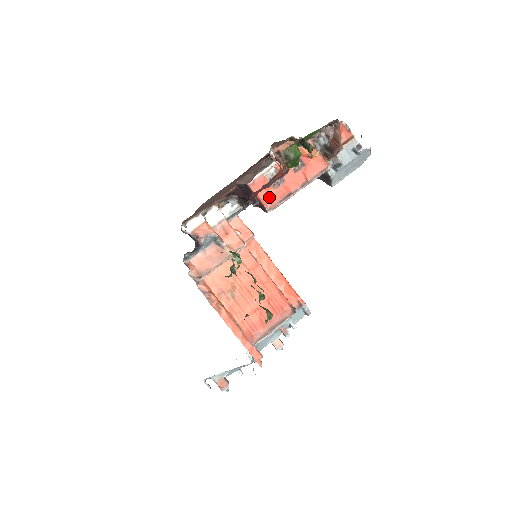
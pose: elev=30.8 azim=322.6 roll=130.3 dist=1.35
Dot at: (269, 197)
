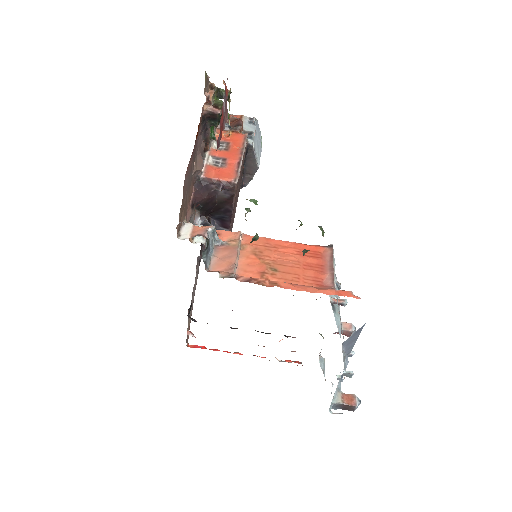
Dot at: (226, 174)
